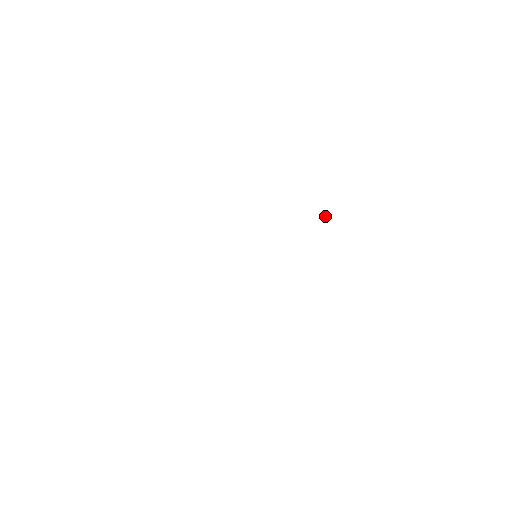
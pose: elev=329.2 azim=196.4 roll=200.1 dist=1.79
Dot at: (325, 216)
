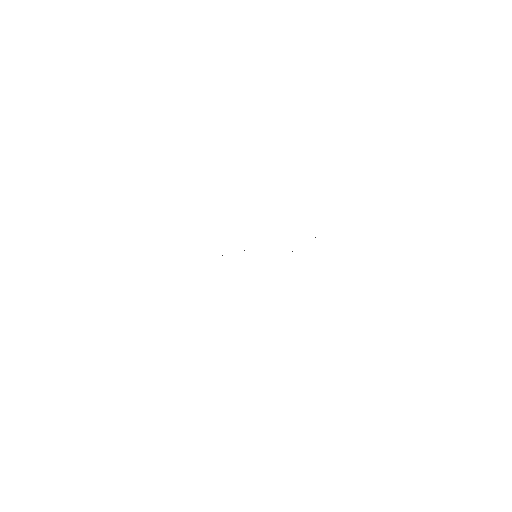
Dot at: occluded
